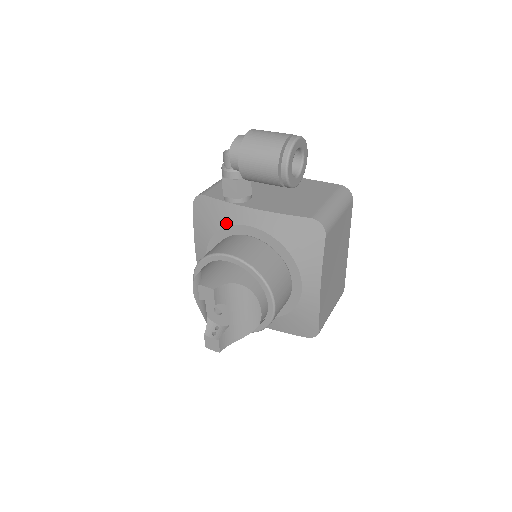
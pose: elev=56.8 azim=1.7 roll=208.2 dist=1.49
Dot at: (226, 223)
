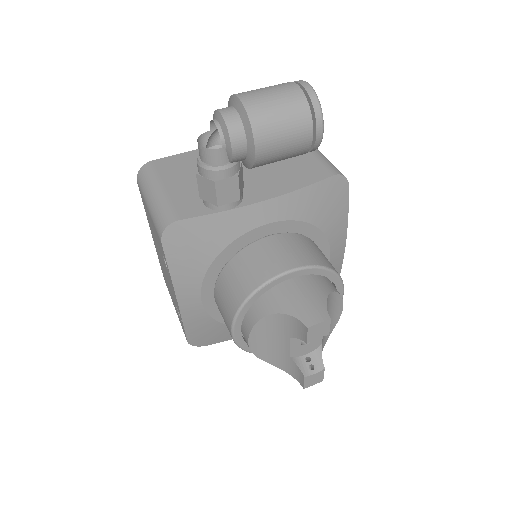
Dot at: (230, 238)
